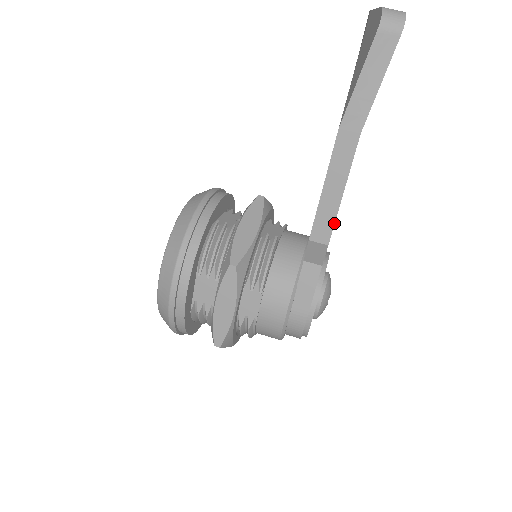
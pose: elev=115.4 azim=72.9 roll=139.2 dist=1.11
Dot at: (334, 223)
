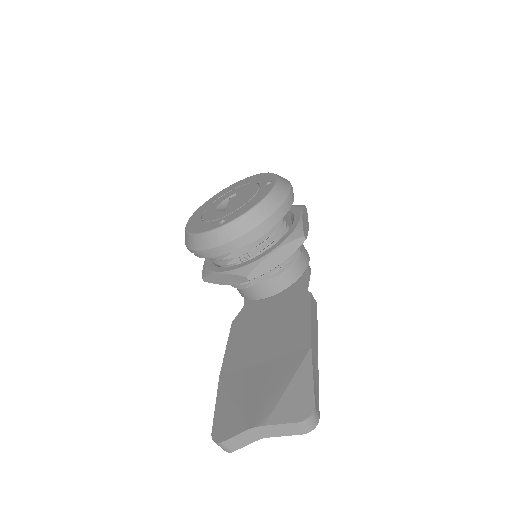
Dot at: occluded
